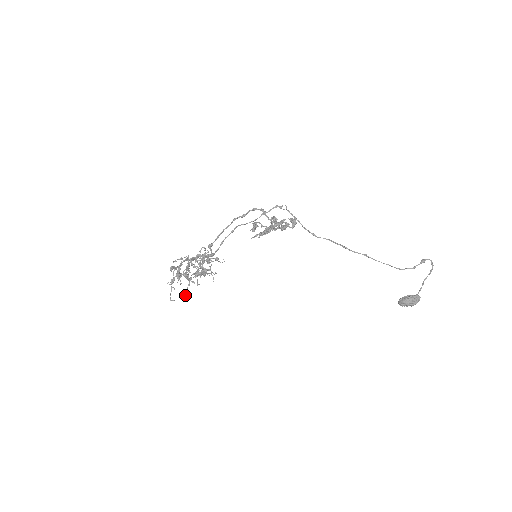
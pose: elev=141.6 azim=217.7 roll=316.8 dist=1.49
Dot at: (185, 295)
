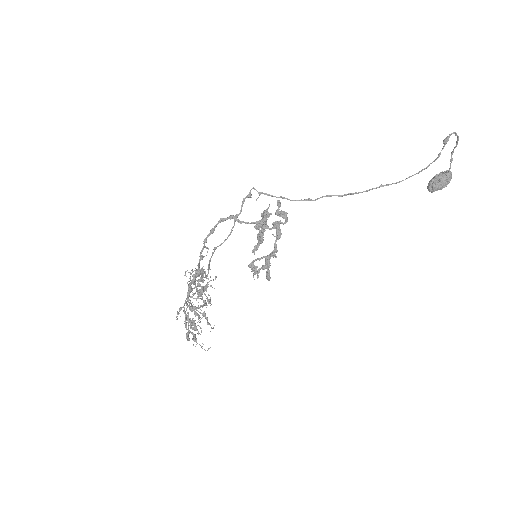
Dot at: occluded
